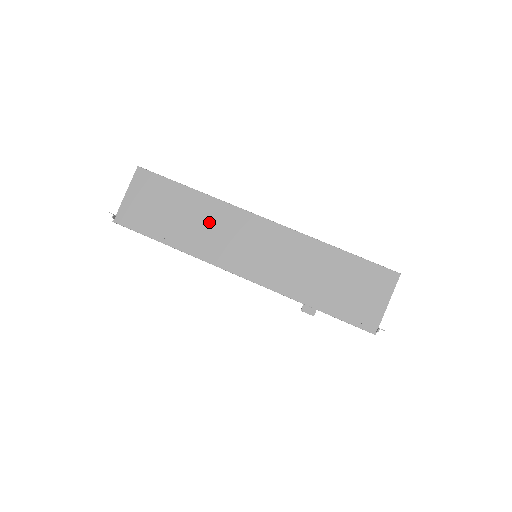
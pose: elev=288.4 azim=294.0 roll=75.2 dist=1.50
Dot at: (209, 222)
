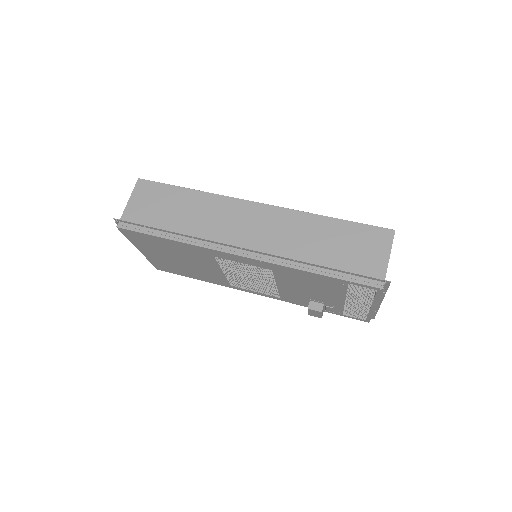
Dot at: (207, 214)
